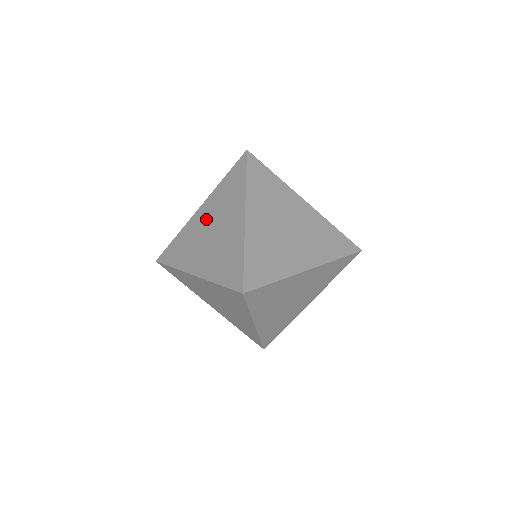
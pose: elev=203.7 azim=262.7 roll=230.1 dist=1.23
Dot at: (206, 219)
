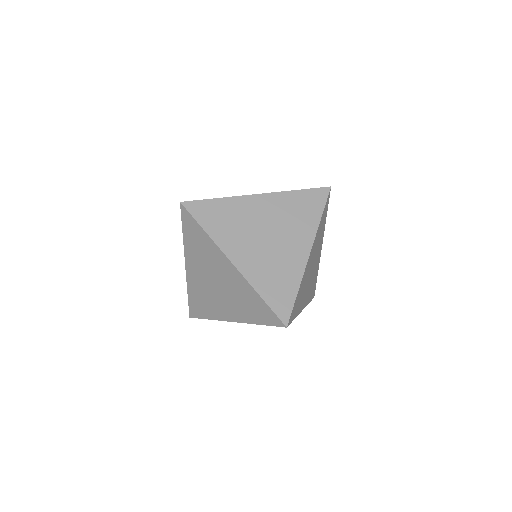
Dot at: occluded
